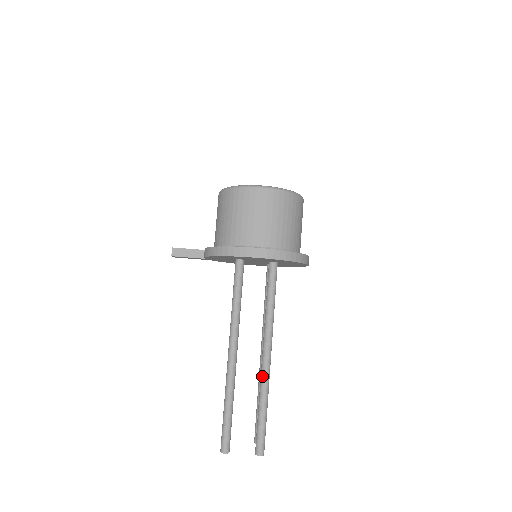
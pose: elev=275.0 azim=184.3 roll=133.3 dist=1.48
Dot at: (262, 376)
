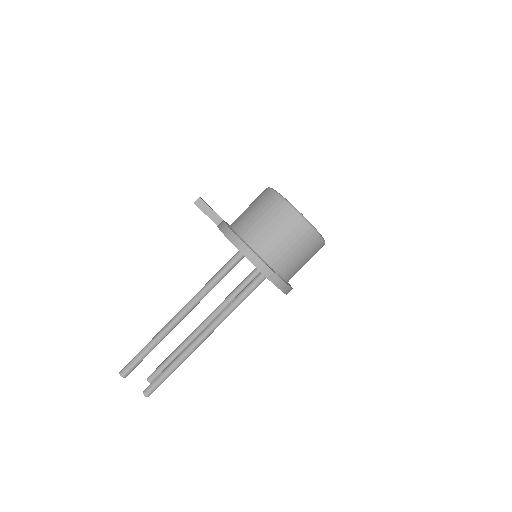
Dot at: (191, 346)
